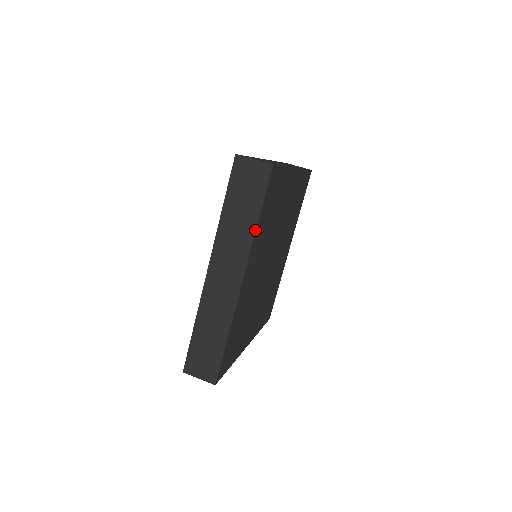
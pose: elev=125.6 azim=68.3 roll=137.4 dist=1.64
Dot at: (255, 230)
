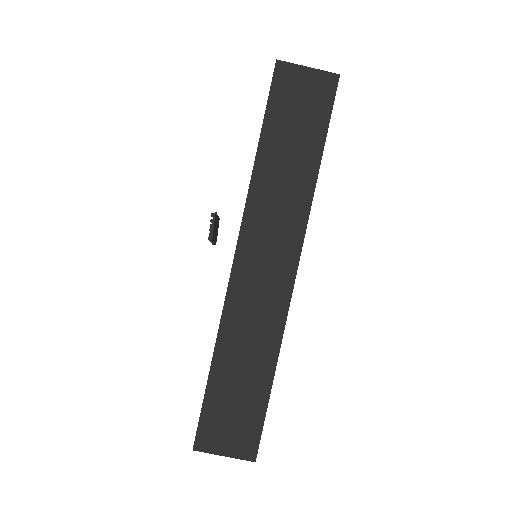
Dot at: (315, 182)
